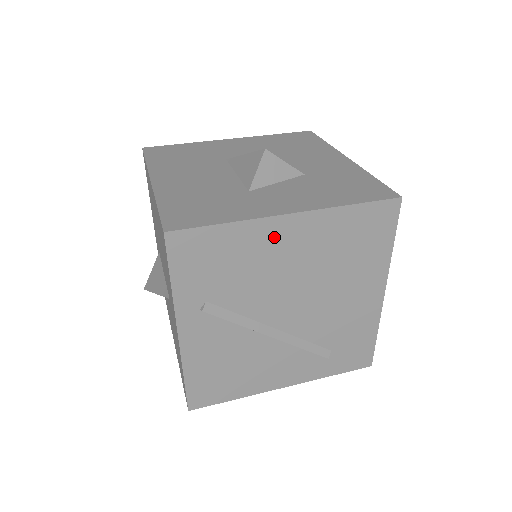
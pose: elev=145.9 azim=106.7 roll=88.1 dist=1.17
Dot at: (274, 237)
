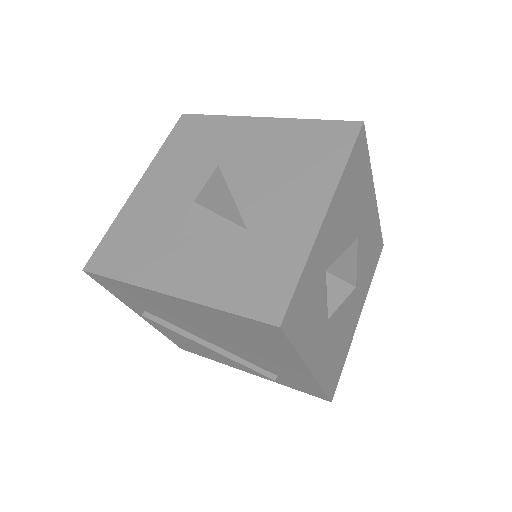
Dot at: (166, 301)
